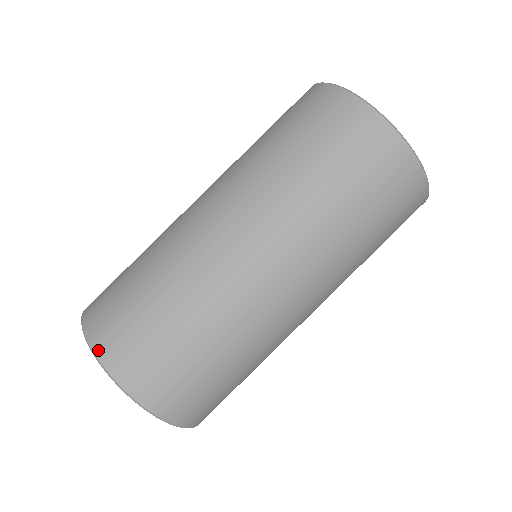
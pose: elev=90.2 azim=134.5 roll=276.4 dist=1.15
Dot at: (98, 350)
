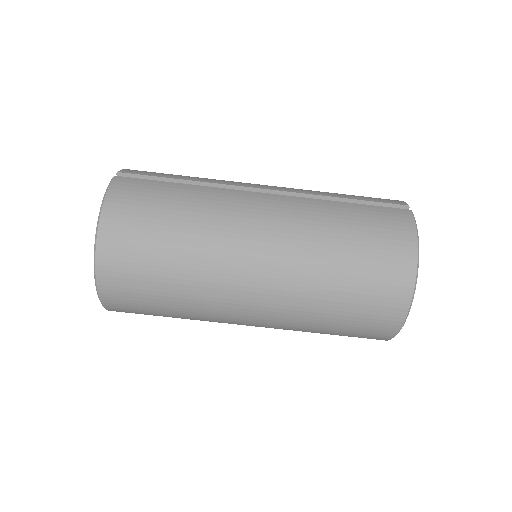
Dot at: (102, 236)
